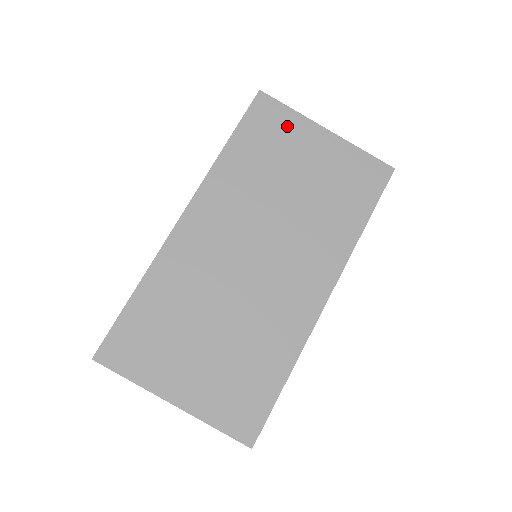
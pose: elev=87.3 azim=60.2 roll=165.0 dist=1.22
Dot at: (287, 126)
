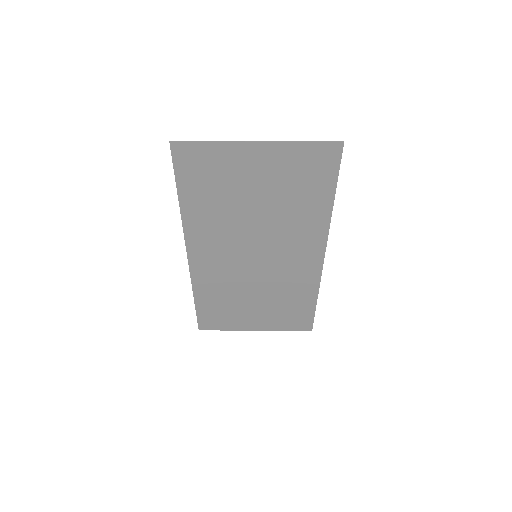
Dot at: (217, 160)
